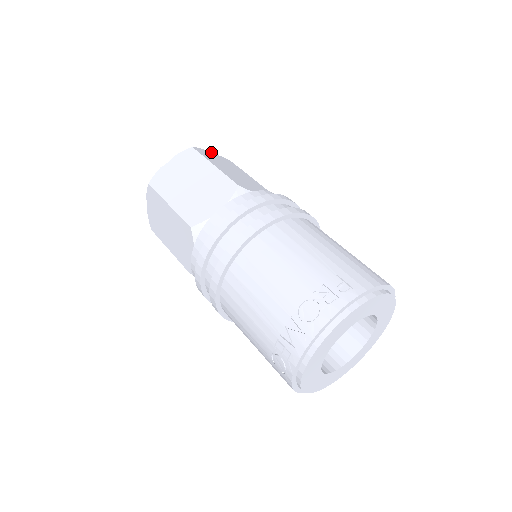
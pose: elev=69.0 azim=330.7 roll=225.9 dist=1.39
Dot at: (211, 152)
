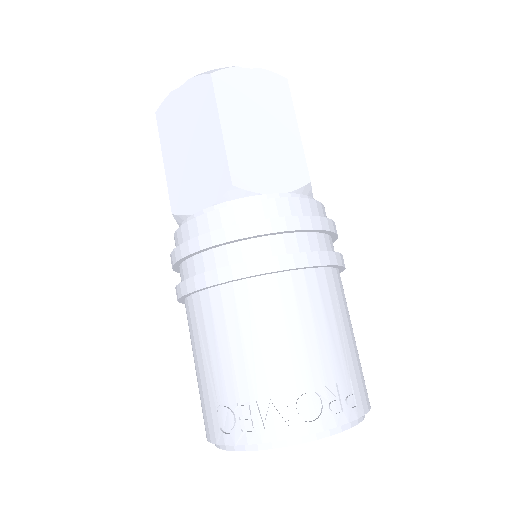
Dot at: occluded
